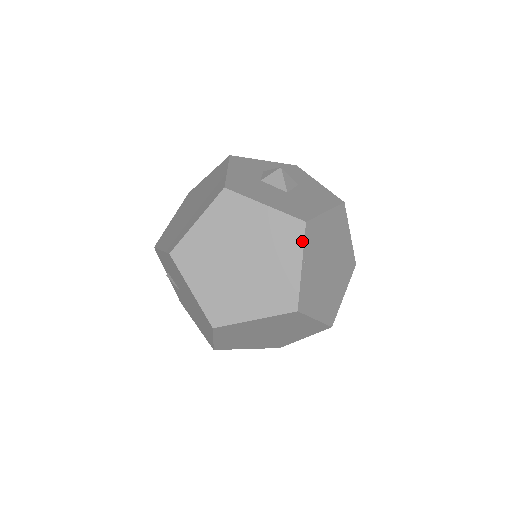
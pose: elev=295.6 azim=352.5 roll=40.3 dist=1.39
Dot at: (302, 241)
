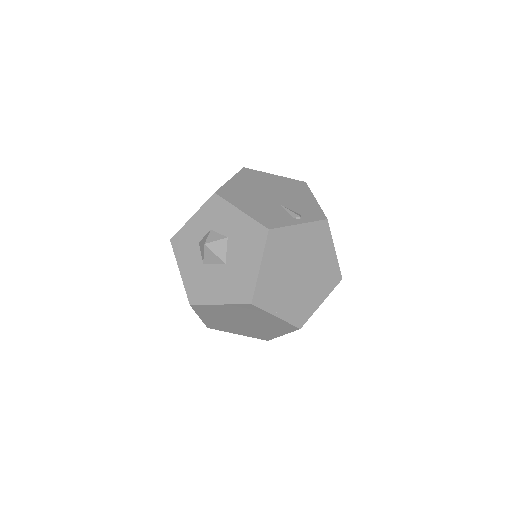
Dot at: (261, 310)
